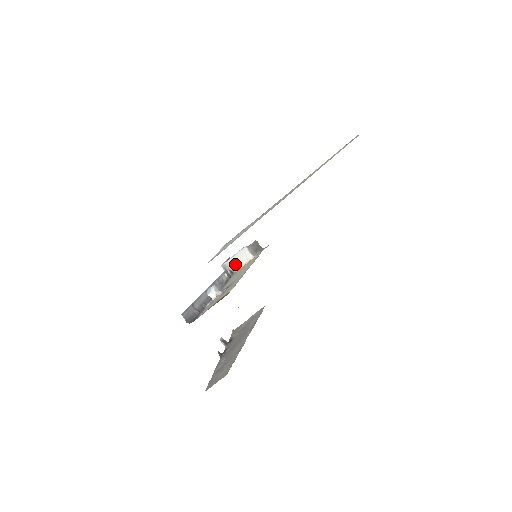
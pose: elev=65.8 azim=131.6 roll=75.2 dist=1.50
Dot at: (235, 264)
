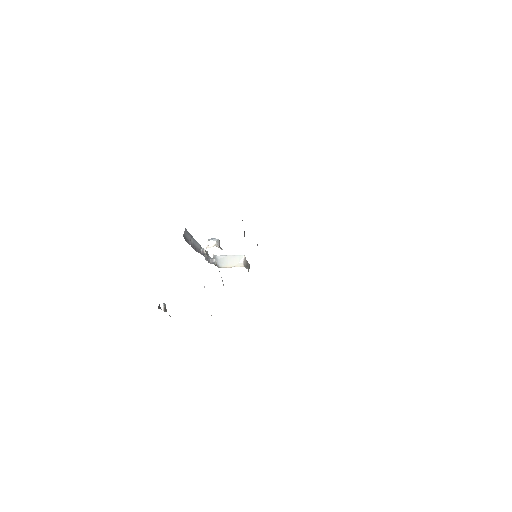
Dot at: (225, 262)
